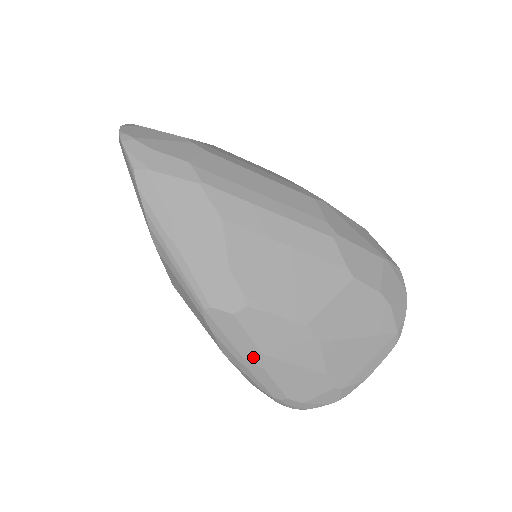
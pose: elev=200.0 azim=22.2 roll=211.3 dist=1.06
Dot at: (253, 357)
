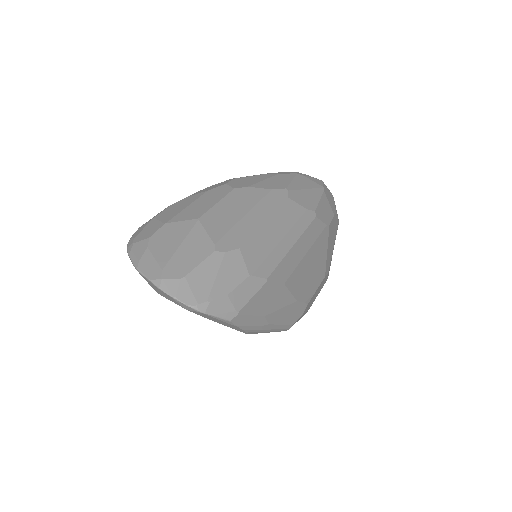
Dot at: (304, 314)
